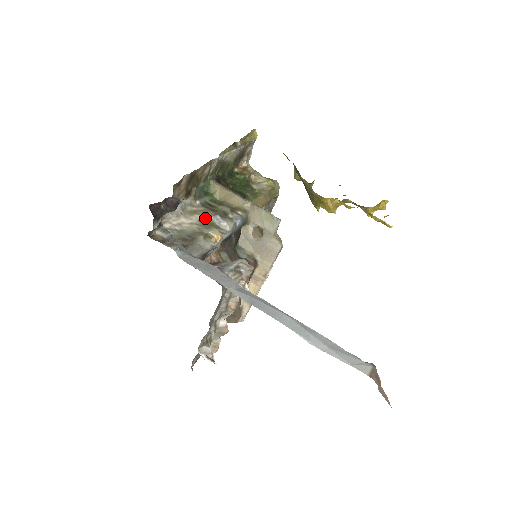
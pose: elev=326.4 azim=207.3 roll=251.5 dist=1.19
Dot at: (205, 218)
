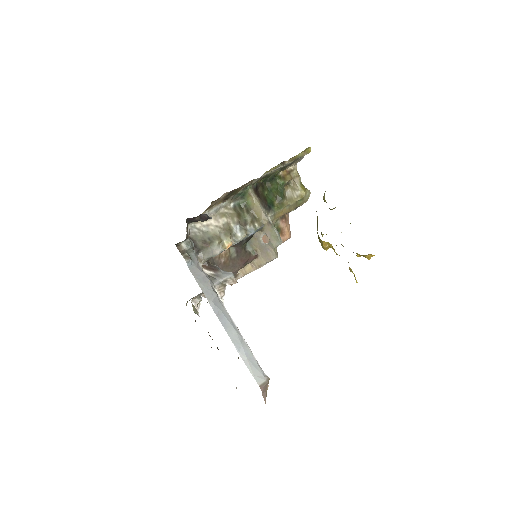
Dot at: (229, 223)
